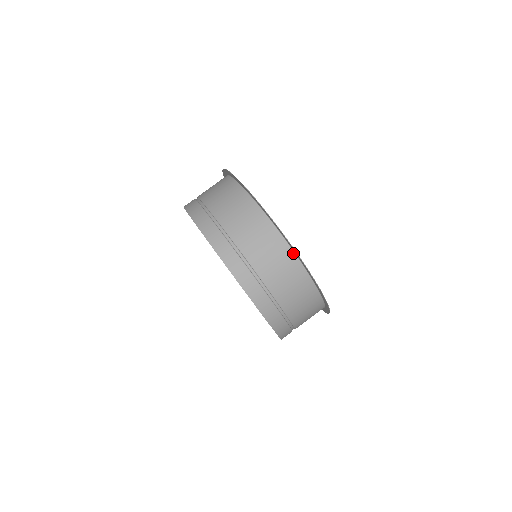
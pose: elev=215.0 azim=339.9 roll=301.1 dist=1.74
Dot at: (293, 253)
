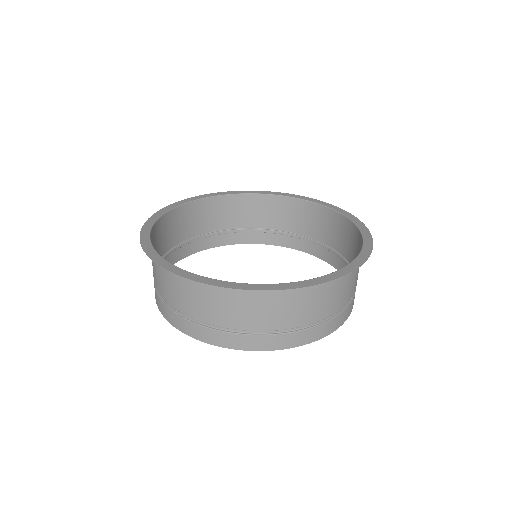
Dot at: (199, 277)
